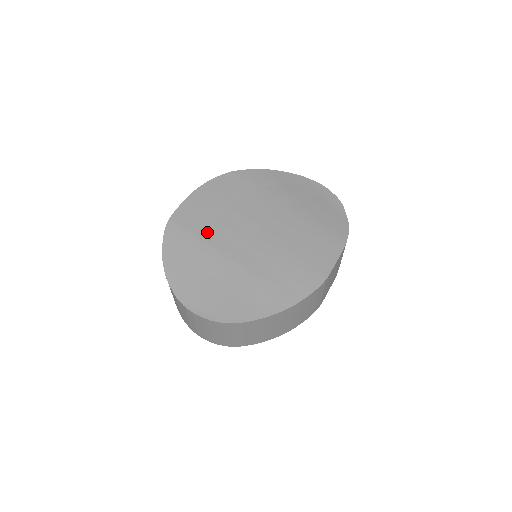
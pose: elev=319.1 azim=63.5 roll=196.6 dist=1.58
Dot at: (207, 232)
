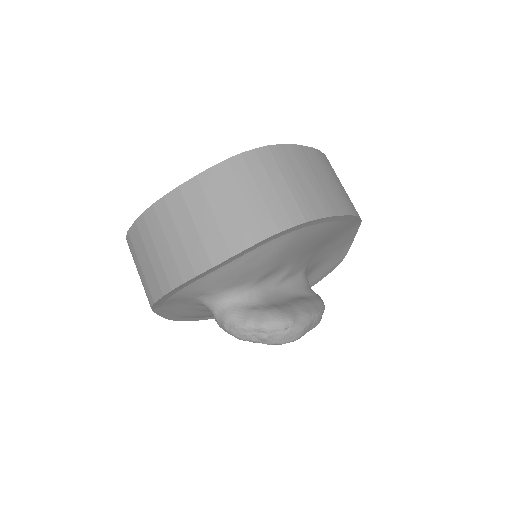
Dot at: occluded
